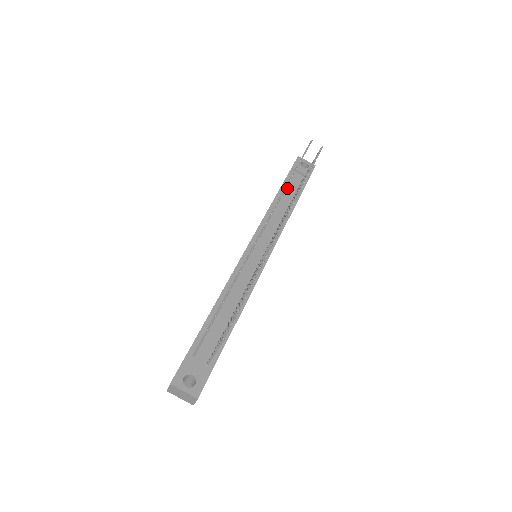
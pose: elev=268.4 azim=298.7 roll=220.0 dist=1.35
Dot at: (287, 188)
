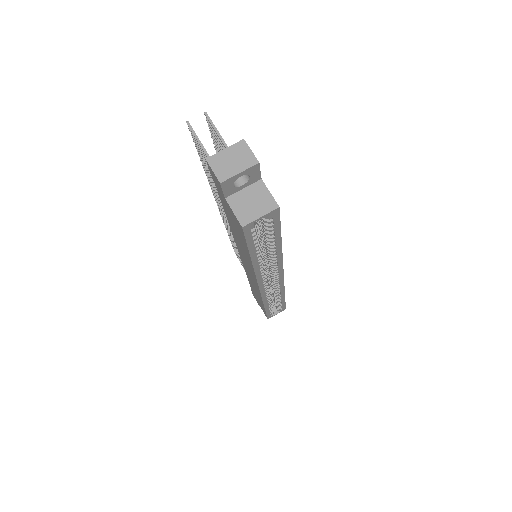
Dot at: occluded
